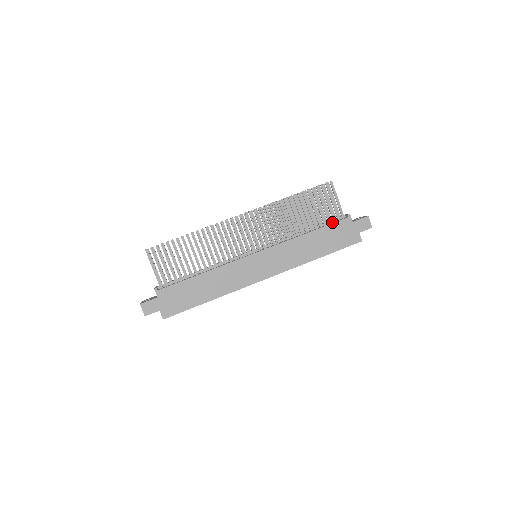
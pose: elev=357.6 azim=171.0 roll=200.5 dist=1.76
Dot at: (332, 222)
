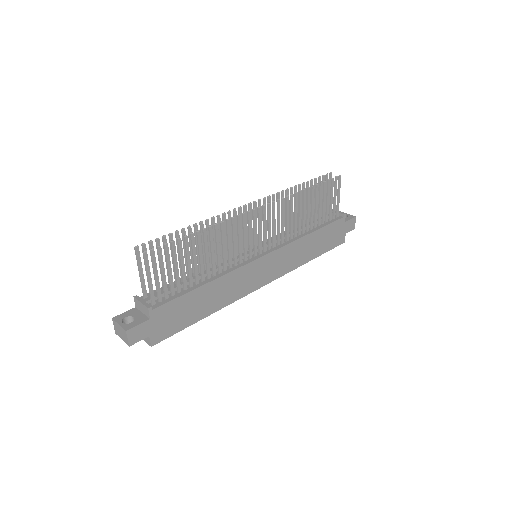
Dot at: occluded
